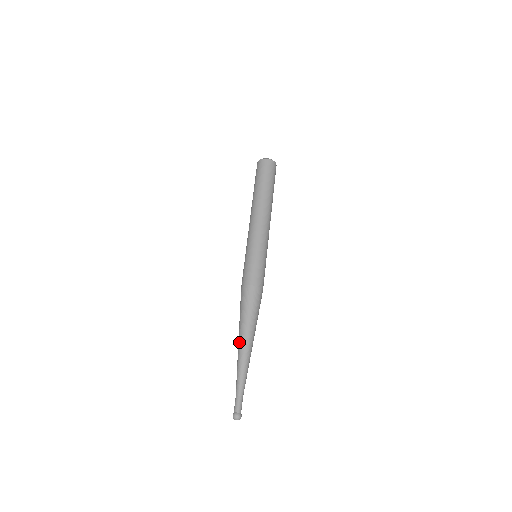
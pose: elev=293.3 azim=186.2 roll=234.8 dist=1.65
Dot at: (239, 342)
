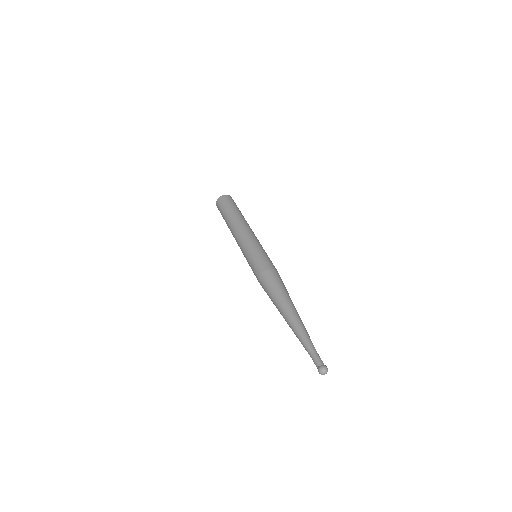
Dot at: (284, 314)
